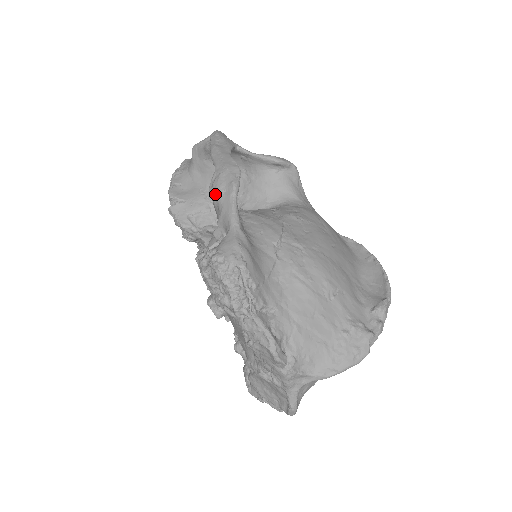
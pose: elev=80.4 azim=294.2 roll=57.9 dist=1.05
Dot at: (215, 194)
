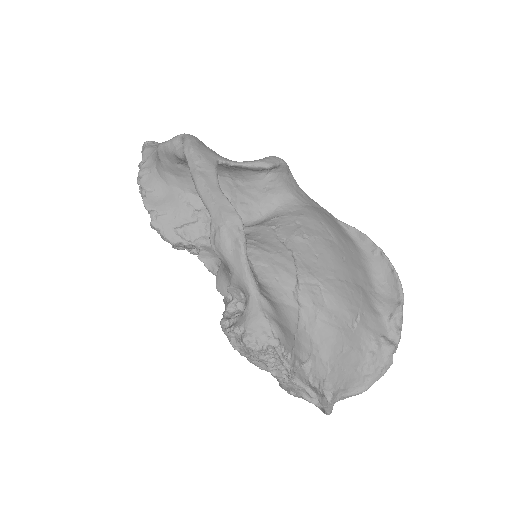
Dot at: (221, 253)
